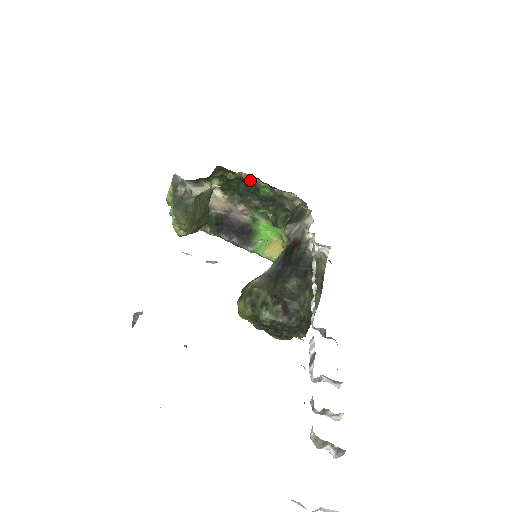
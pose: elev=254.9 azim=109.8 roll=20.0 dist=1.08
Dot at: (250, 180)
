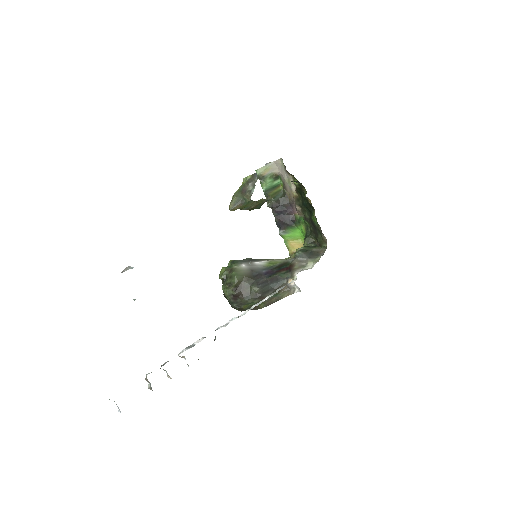
Dot at: occluded
